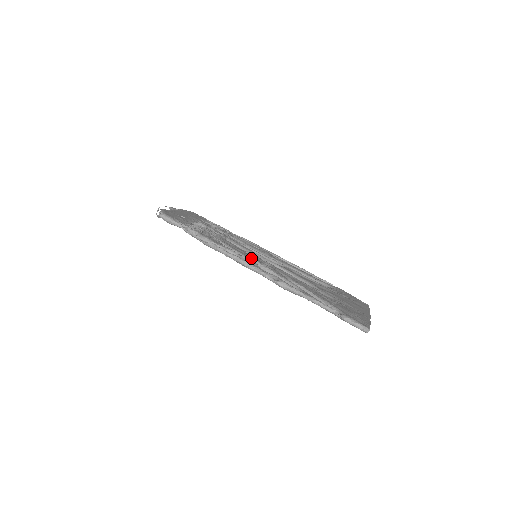
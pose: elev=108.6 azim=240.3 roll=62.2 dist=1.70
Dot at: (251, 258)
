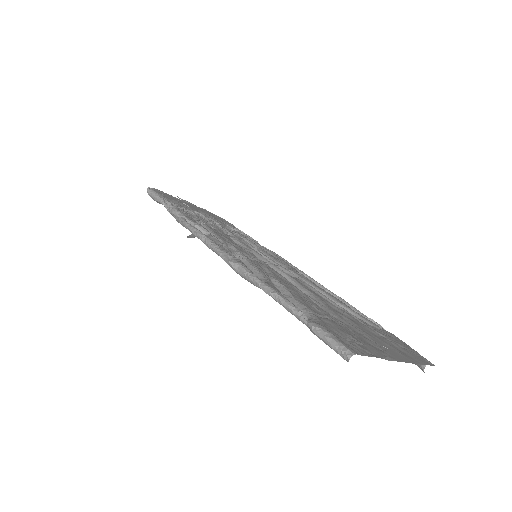
Dot at: (231, 245)
